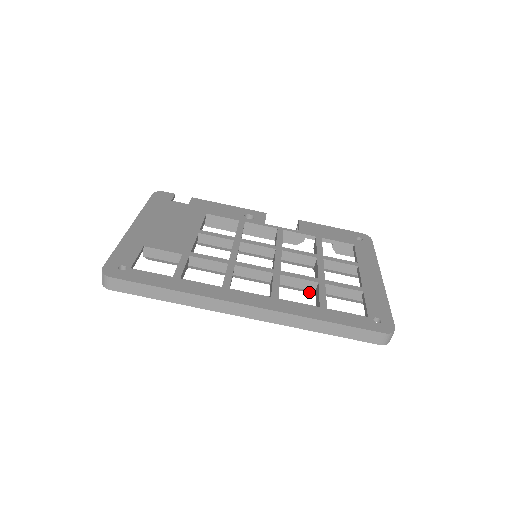
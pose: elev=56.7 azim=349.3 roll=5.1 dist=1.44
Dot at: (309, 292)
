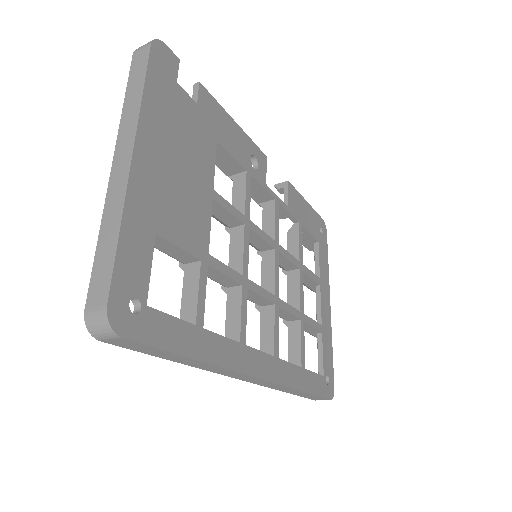
Dot at: occluded
